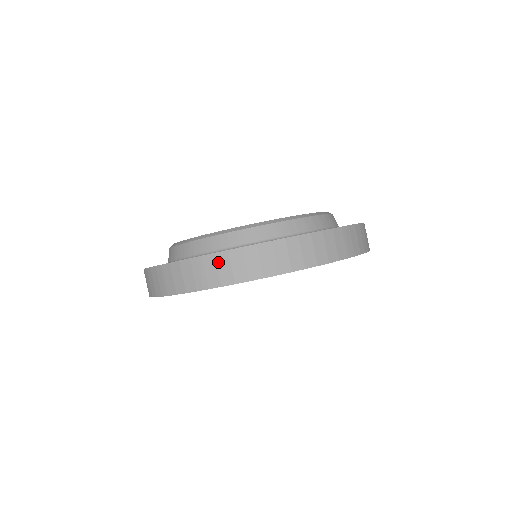
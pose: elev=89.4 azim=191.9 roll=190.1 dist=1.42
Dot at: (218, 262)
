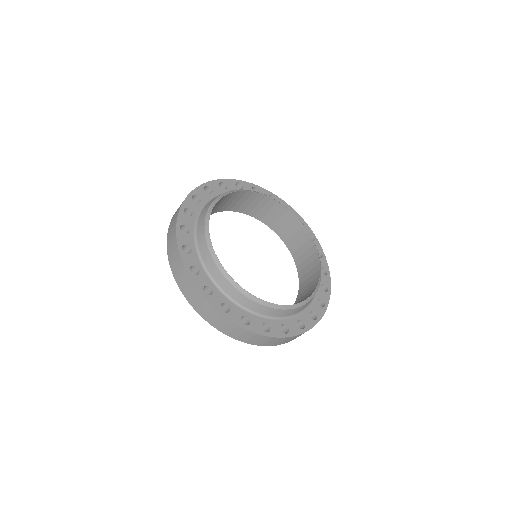
Dot at: occluded
